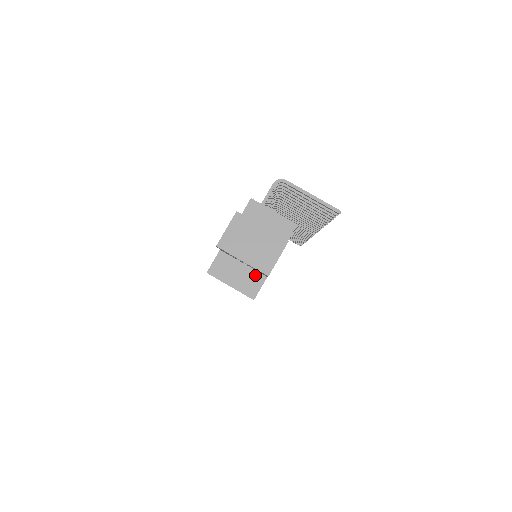
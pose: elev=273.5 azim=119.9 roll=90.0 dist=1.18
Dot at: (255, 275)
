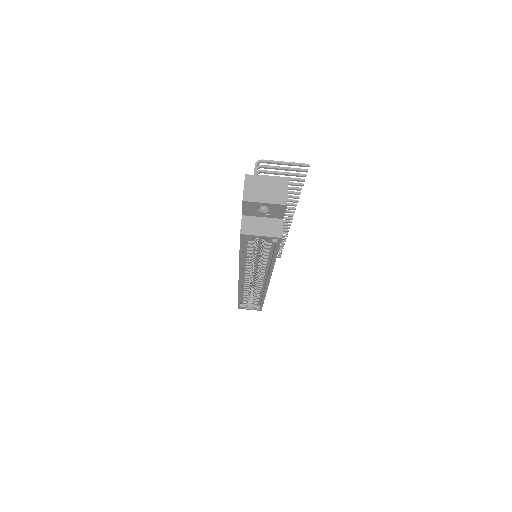
Dot at: (274, 221)
